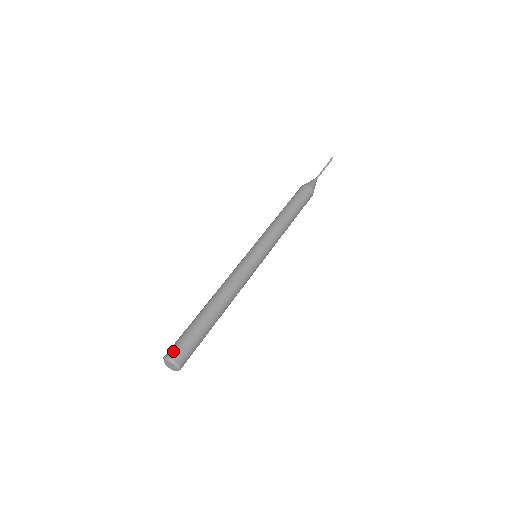
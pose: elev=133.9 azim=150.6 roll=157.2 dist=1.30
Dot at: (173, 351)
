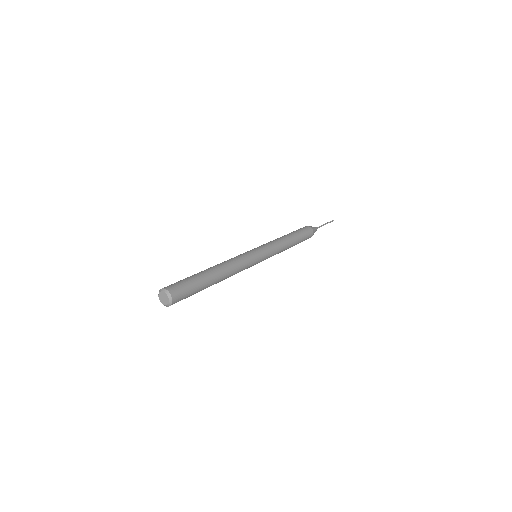
Dot at: (168, 286)
